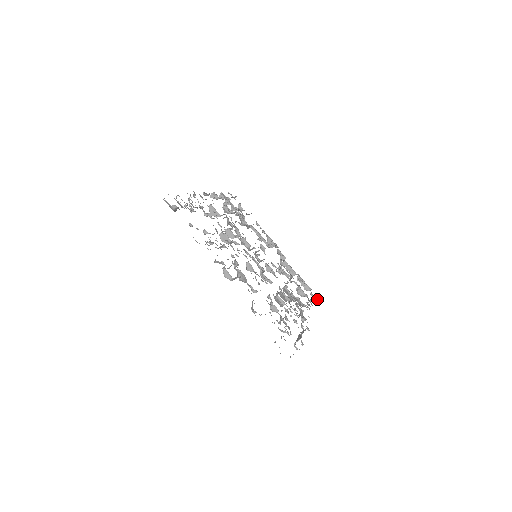
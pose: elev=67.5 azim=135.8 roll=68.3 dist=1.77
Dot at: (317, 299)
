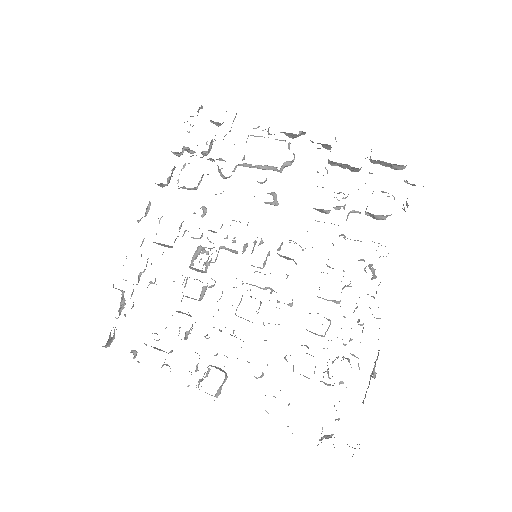
Dot at: occluded
